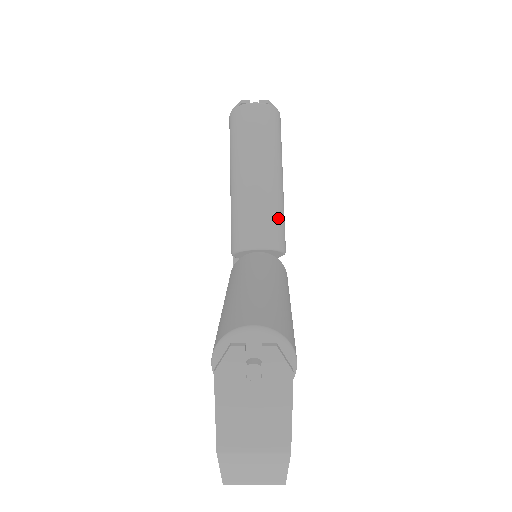
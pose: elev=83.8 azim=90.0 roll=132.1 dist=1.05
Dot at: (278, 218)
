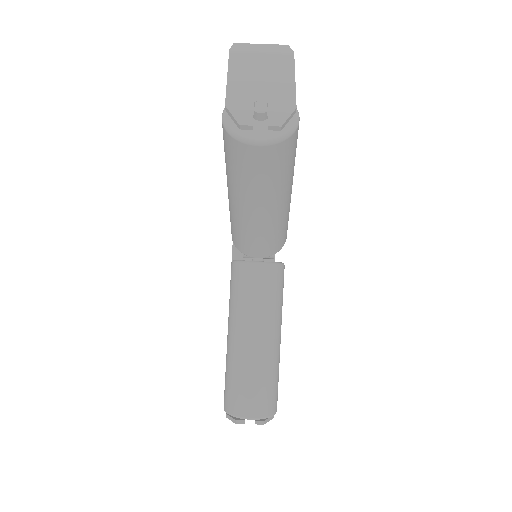
Dot at: (281, 233)
